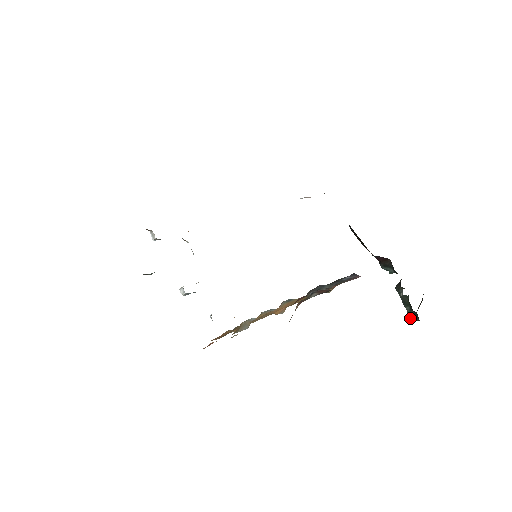
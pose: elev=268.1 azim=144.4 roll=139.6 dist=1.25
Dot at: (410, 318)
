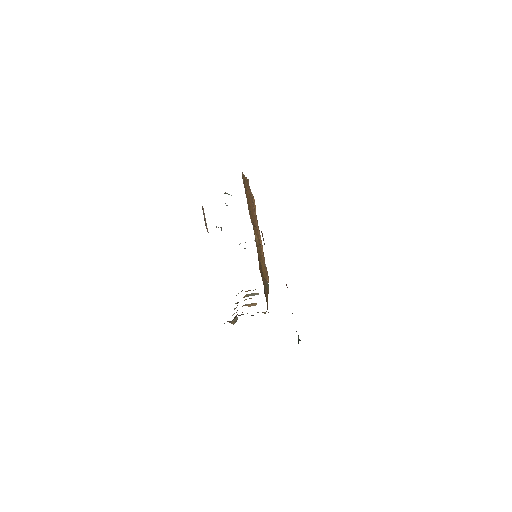
Dot at: occluded
